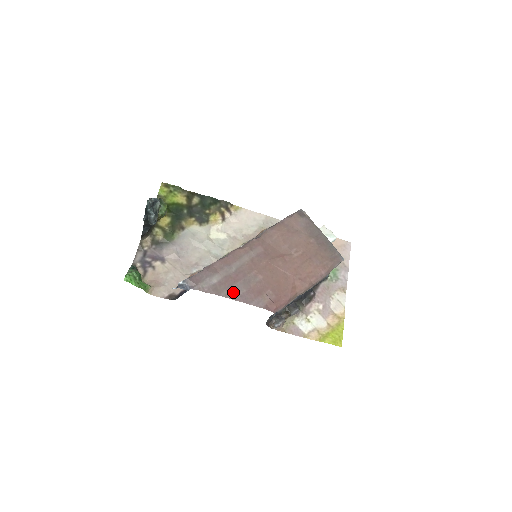
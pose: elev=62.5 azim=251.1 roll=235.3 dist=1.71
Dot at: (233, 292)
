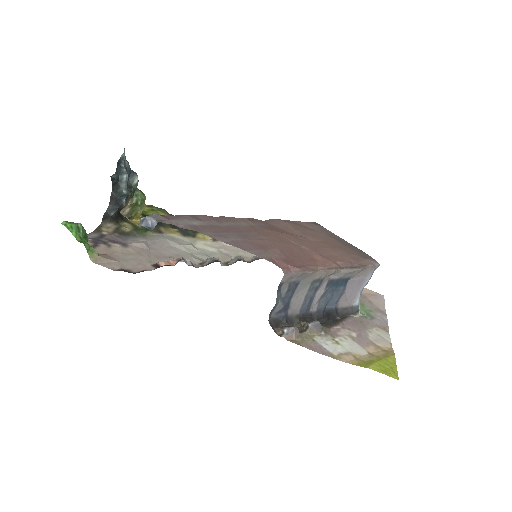
Dot at: (222, 236)
